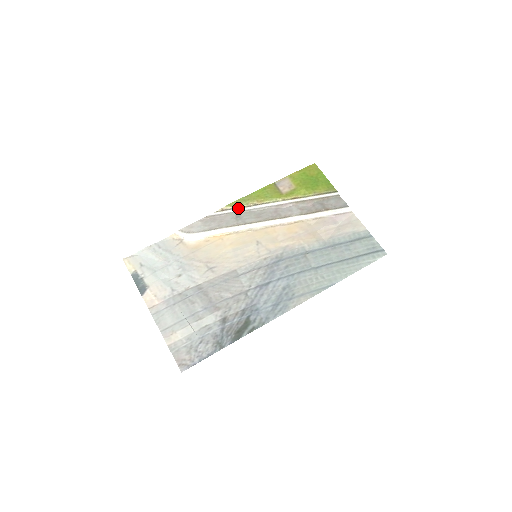
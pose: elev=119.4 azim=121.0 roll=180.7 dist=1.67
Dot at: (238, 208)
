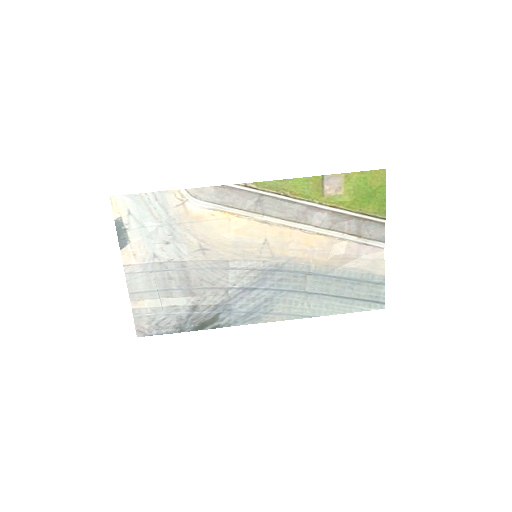
Dot at: (264, 191)
